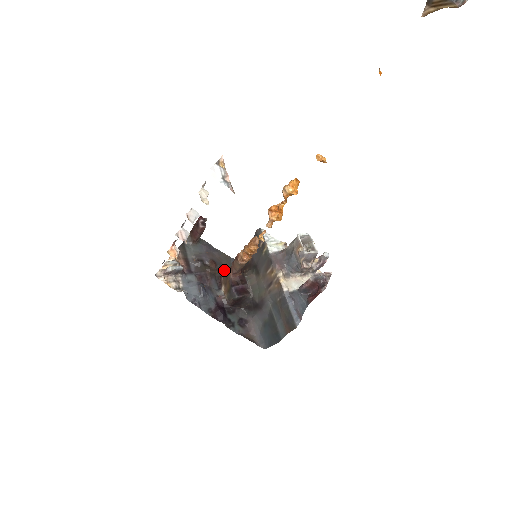
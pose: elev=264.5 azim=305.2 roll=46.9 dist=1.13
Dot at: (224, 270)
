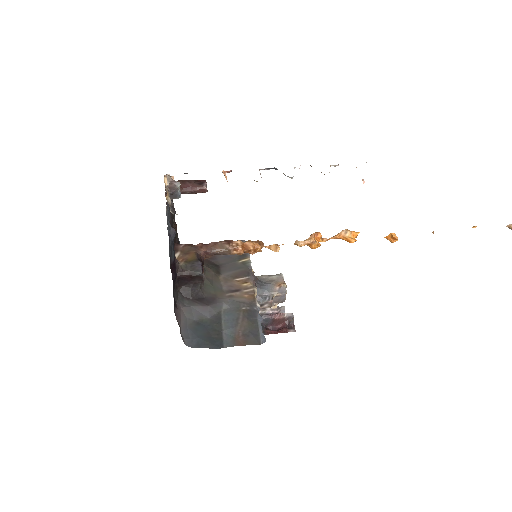
Dot at: (177, 241)
